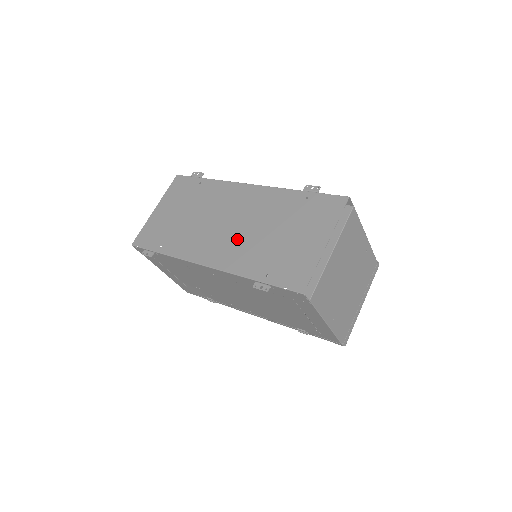
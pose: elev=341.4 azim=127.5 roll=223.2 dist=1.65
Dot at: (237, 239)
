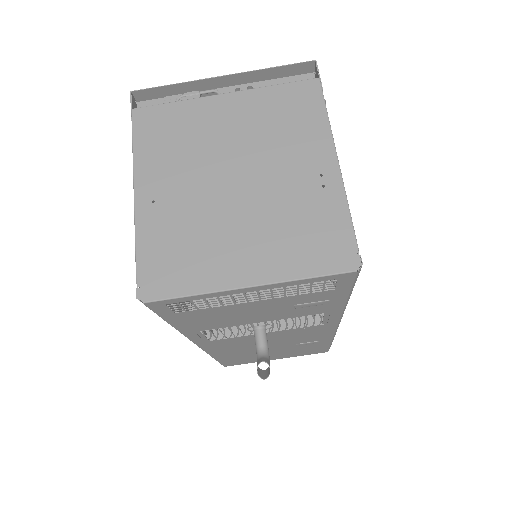
Dot at: occluded
